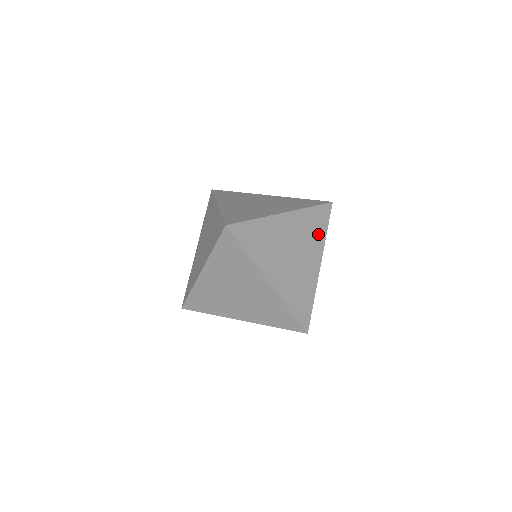
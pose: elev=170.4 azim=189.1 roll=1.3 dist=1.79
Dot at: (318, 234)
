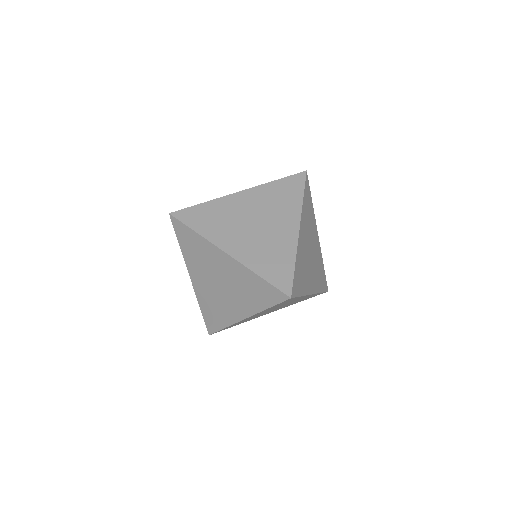
Dot at: (319, 281)
